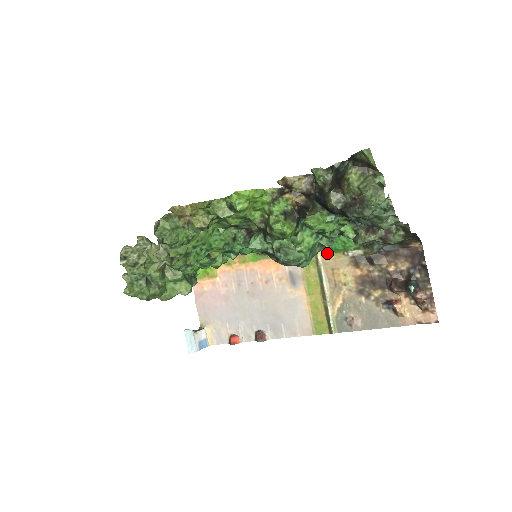
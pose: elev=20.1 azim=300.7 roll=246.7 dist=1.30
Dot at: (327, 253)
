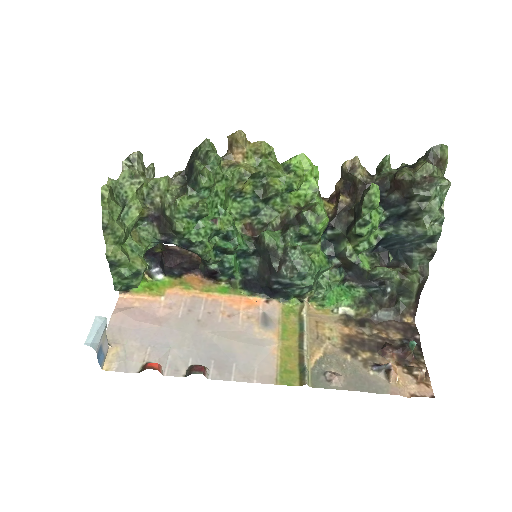
Dot at: (313, 307)
